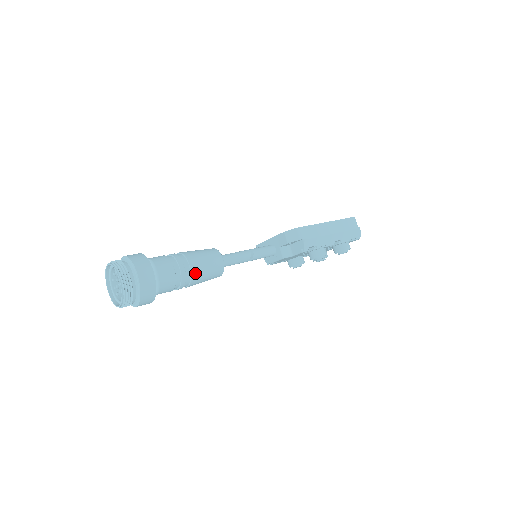
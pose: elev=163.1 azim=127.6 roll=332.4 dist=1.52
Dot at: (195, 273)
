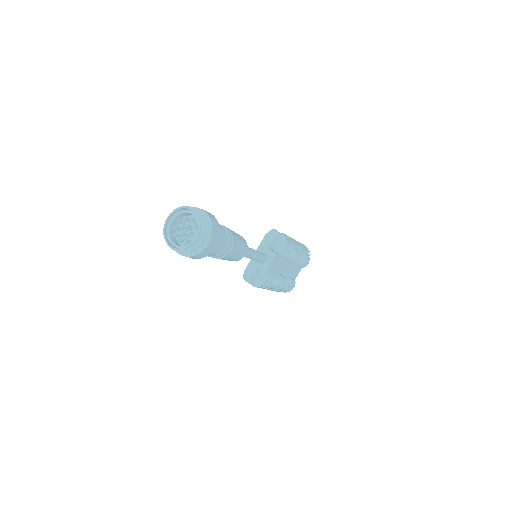
Dot at: (233, 234)
